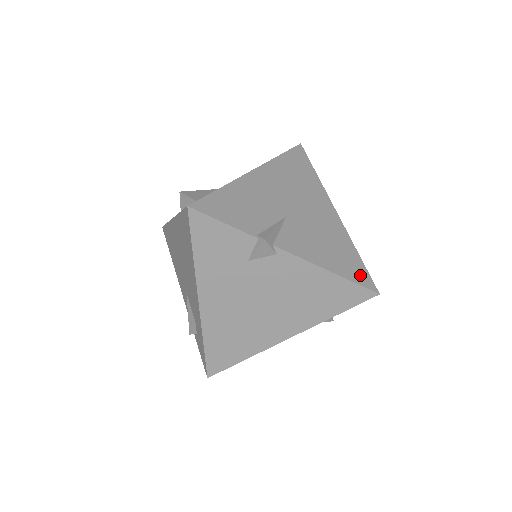
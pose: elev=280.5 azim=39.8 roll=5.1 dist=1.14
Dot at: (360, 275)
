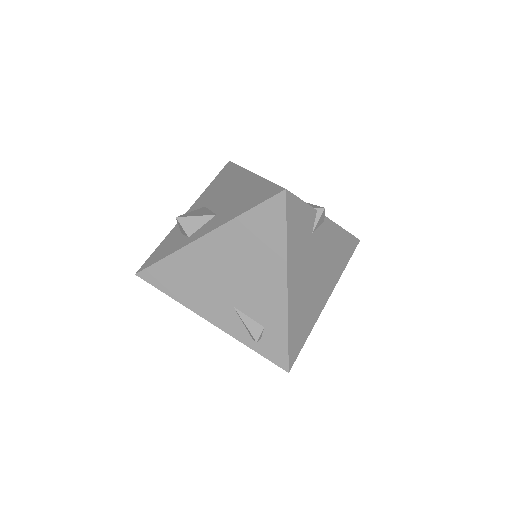
Dot at: occluded
